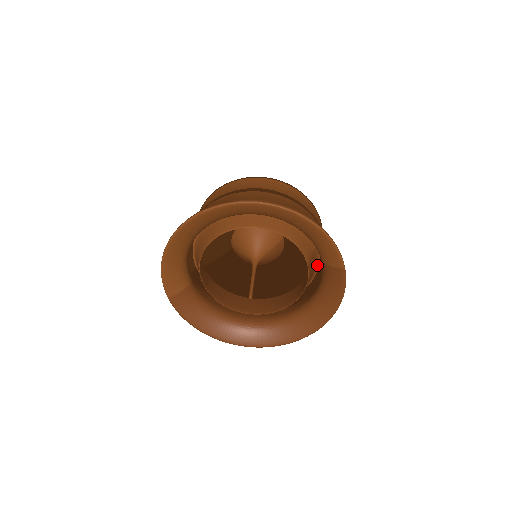
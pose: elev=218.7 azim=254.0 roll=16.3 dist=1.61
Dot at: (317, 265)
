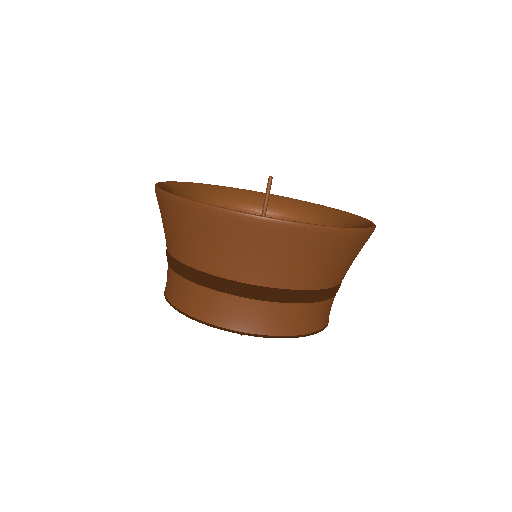
Dot at: occluded
